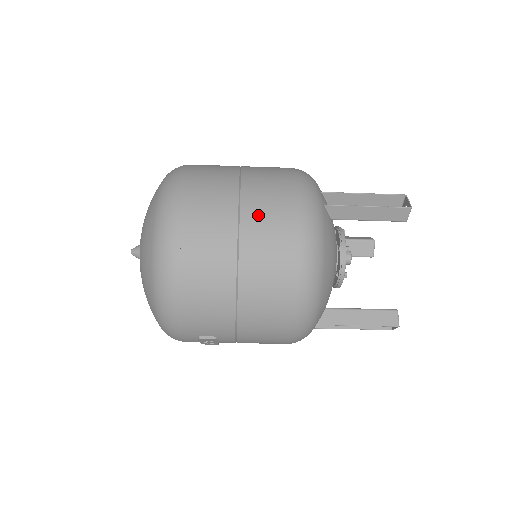
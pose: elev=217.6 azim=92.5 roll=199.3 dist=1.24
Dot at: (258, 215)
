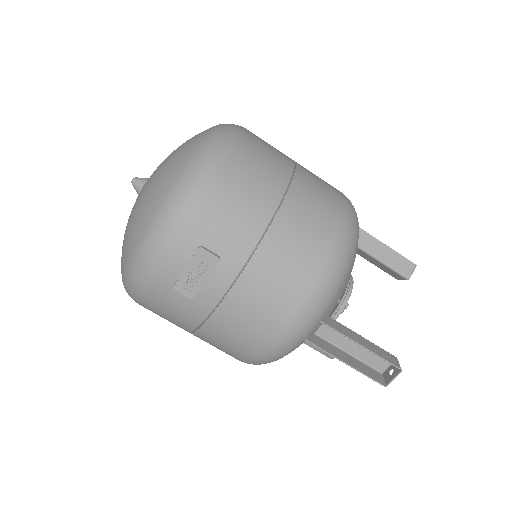
Dot at: (311, 172)
